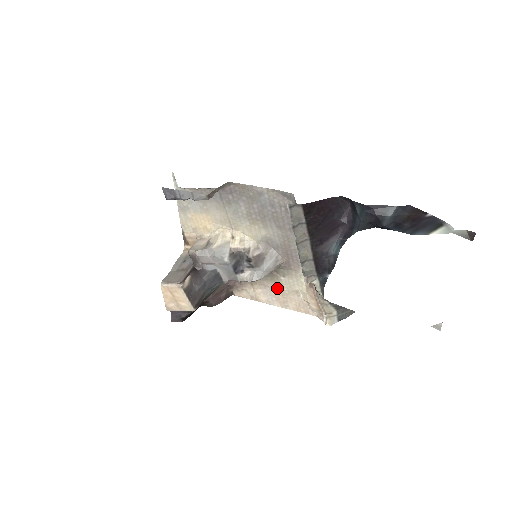
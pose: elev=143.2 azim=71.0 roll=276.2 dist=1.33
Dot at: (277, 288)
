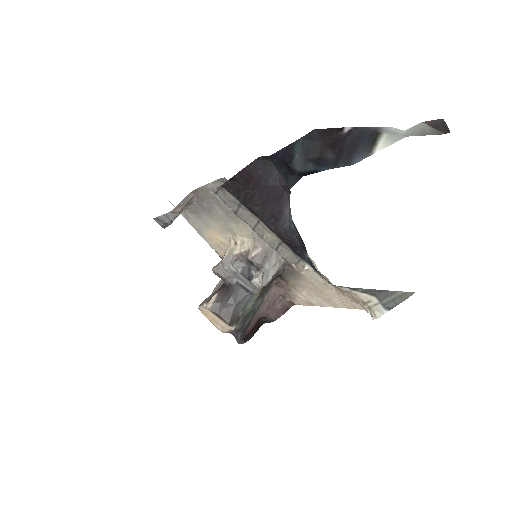
Dot at: (311, 285)
